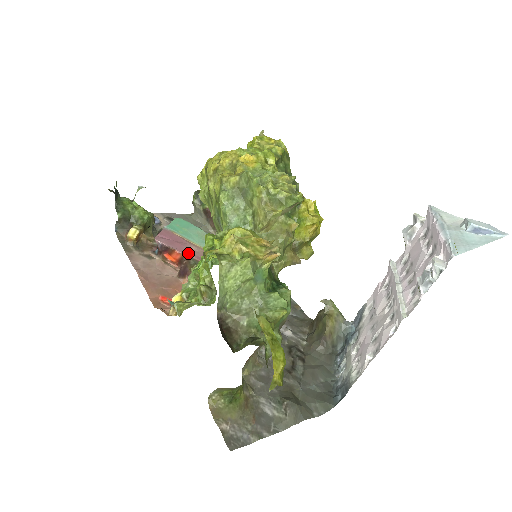
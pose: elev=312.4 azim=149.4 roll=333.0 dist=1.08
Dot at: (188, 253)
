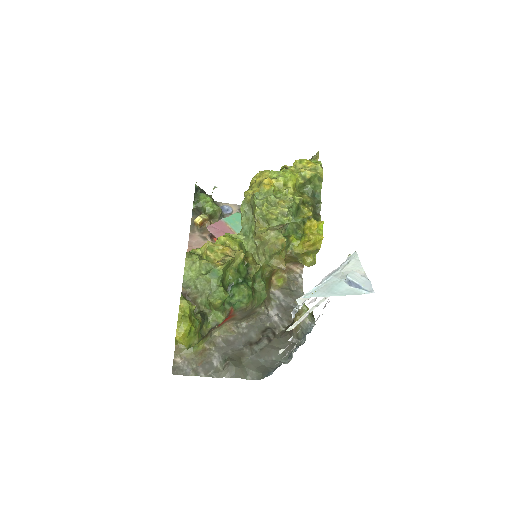
Dot at: occluded
